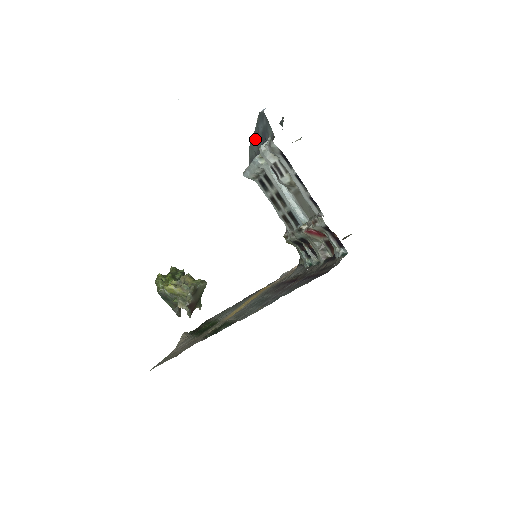
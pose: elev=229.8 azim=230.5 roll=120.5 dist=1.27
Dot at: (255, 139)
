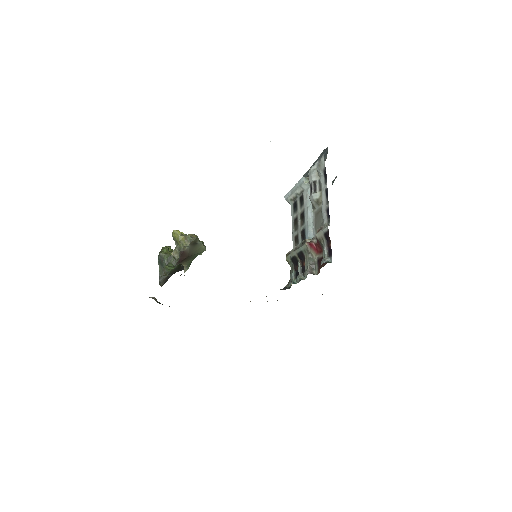
Dot at: occluded
